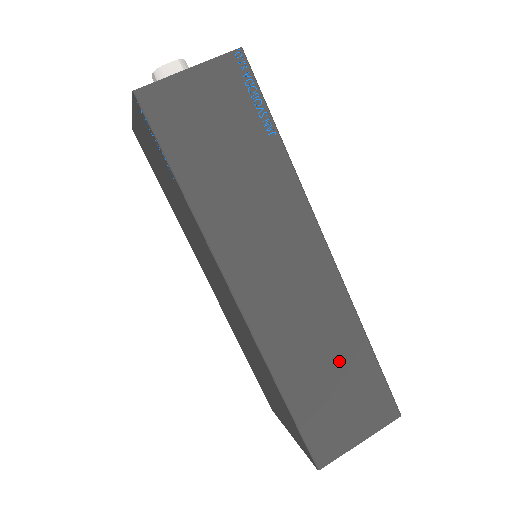
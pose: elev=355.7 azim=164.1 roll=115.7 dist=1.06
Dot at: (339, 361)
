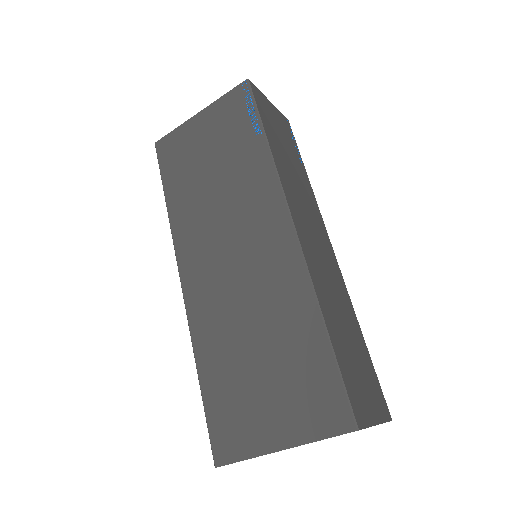
Dot at: (351, 332)
